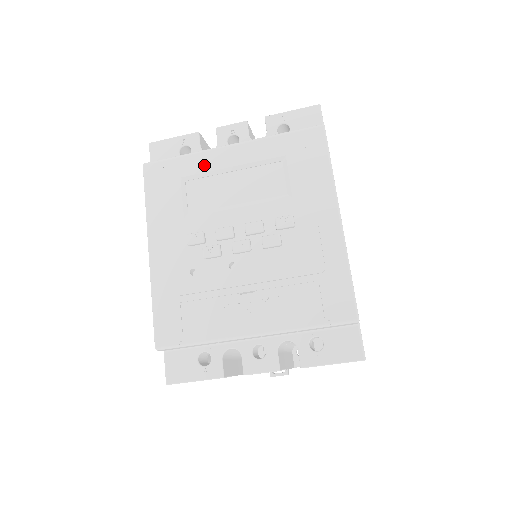
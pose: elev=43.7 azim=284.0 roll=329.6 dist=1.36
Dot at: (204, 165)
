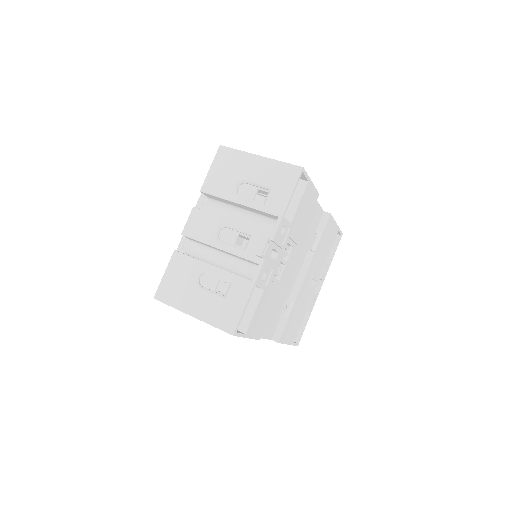
Dot at: occluded
